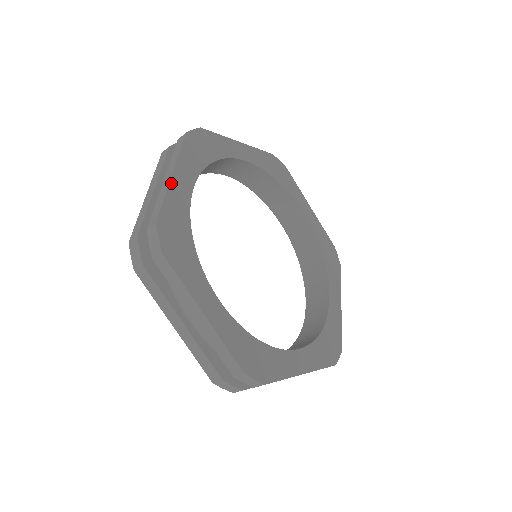
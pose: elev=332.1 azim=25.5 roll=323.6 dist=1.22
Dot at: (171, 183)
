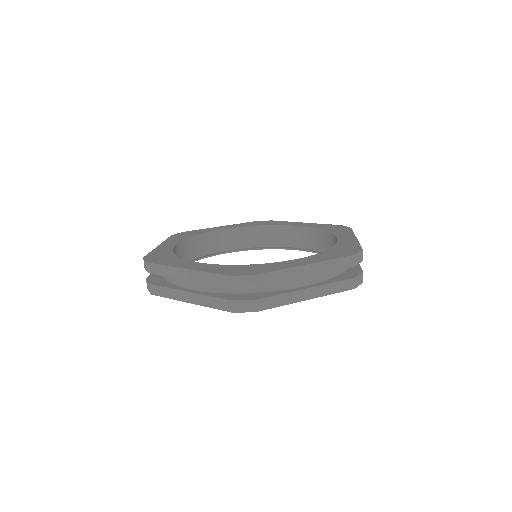
Dot at: (193, 270)
